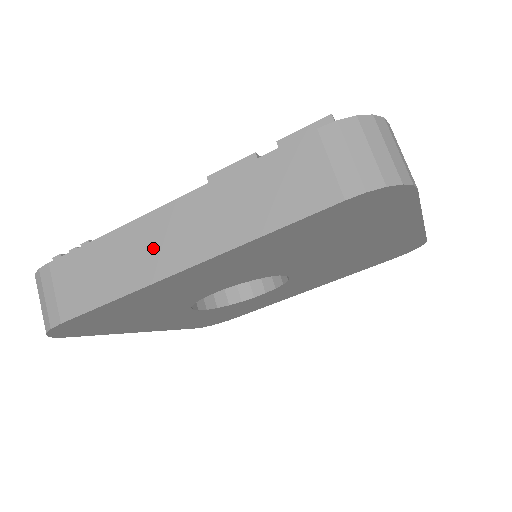
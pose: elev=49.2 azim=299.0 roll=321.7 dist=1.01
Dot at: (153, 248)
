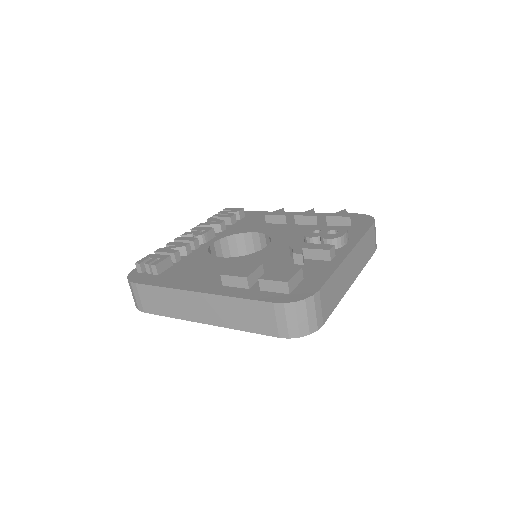
Dot at: (190, 307)
